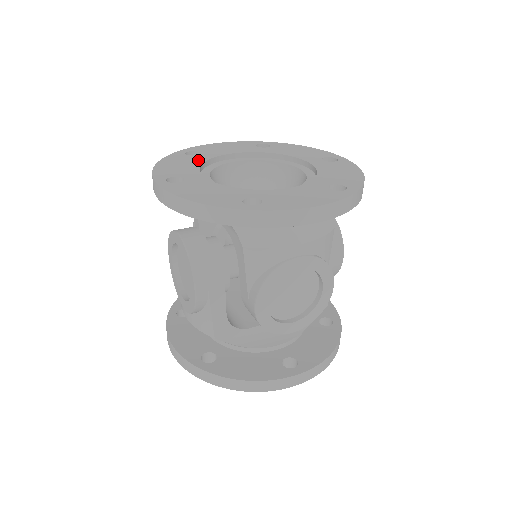
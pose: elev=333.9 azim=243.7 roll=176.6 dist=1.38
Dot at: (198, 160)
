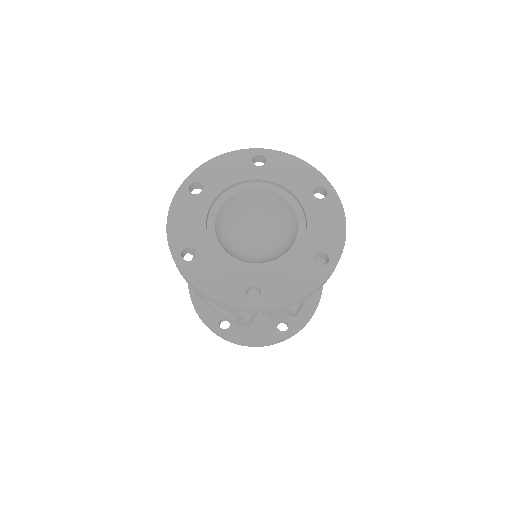
Dot at: (245, 174)
